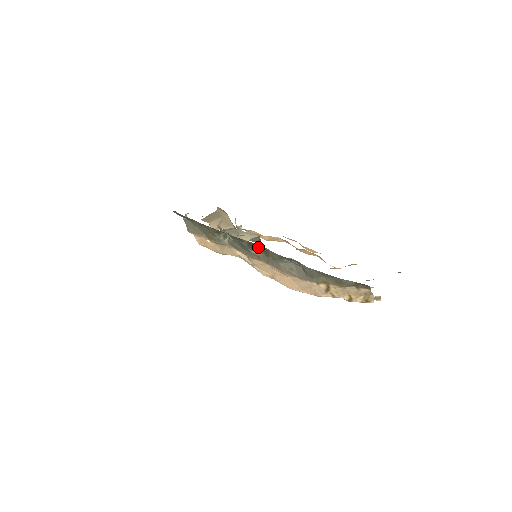
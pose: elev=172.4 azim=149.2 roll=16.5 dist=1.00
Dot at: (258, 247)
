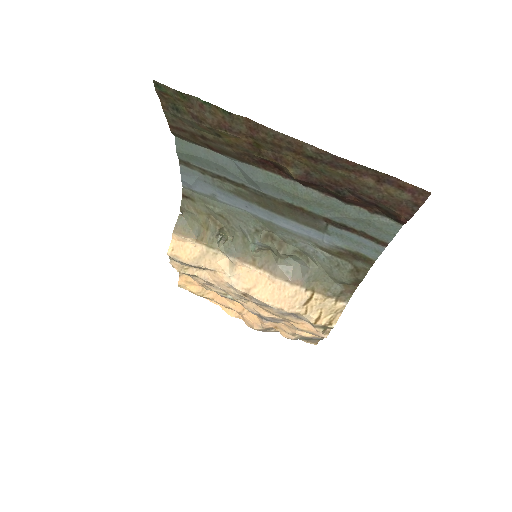
Dot at: (275, 239)
